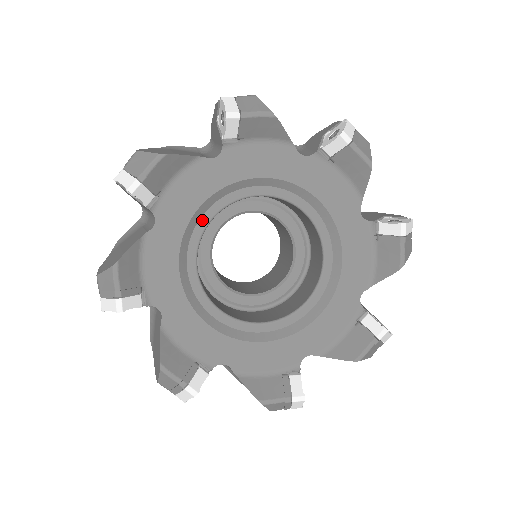
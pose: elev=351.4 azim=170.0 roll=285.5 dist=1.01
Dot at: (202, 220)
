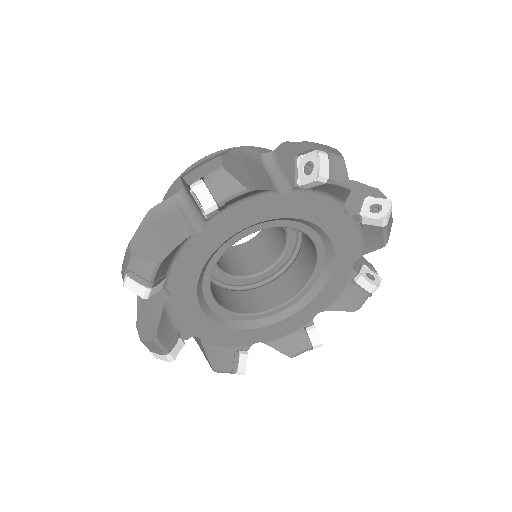
Dot at: (207, 271)
